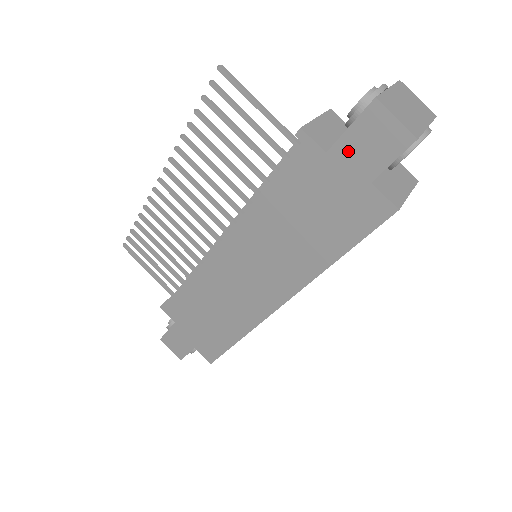
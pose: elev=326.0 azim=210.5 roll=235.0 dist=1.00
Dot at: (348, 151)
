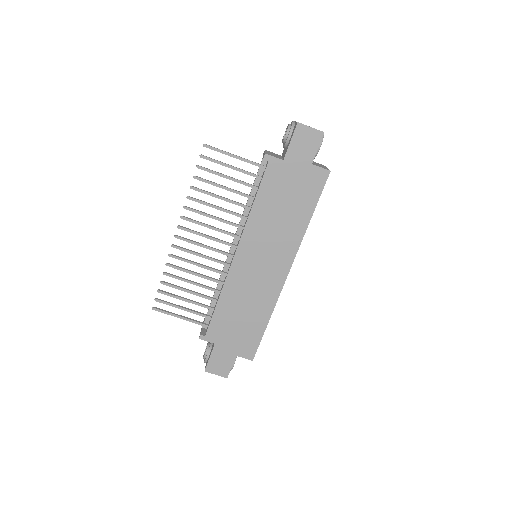
Dot at: (294, 154)
